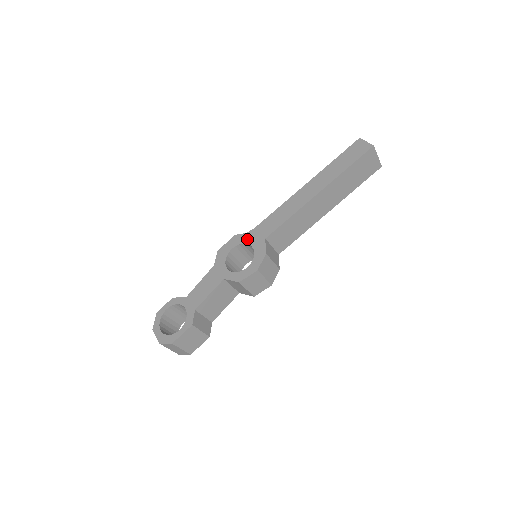
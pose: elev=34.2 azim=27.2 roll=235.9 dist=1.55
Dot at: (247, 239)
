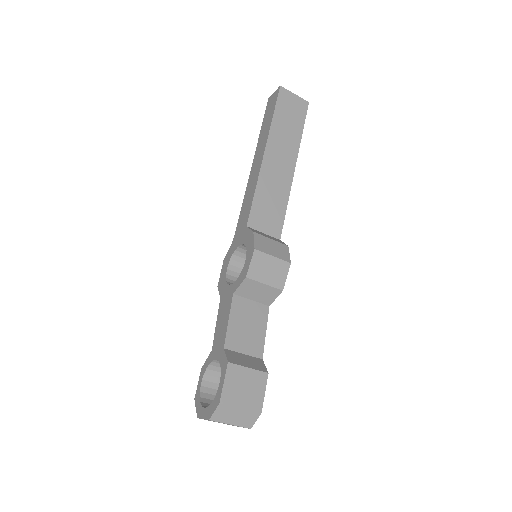
Dot at: (234, 247)
